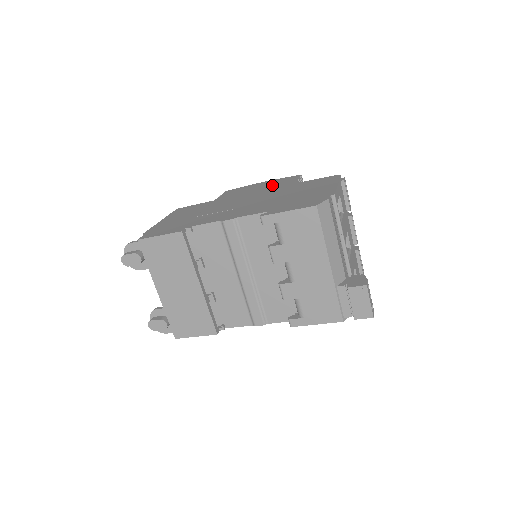
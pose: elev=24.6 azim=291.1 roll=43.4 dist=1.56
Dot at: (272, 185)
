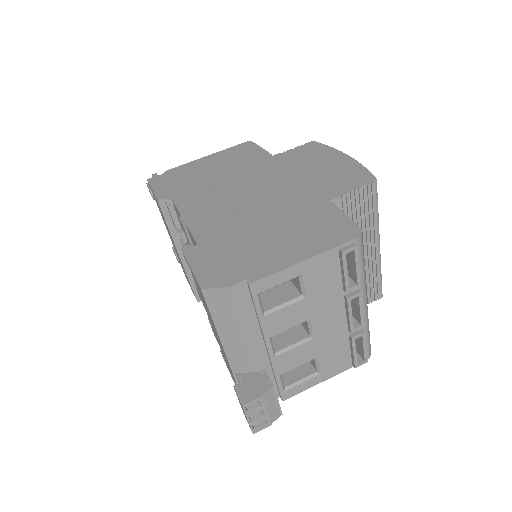
Dot at: (325, 177)
